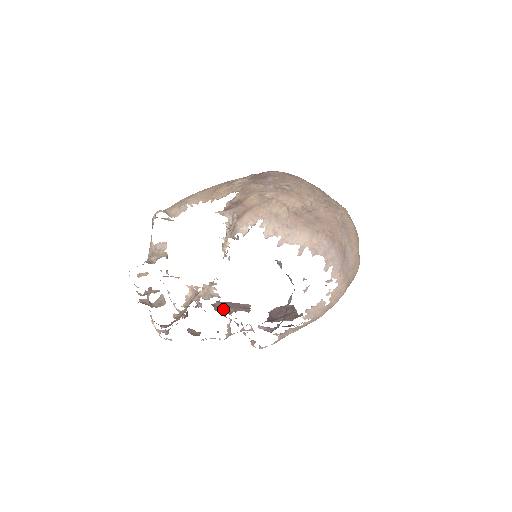
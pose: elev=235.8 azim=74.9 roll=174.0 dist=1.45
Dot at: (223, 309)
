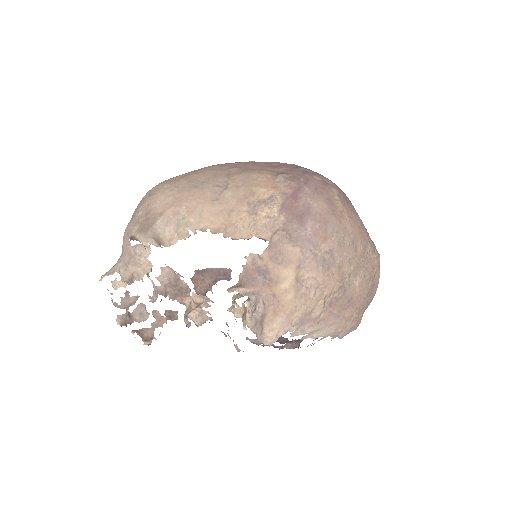
Dot at: (203, 284)
